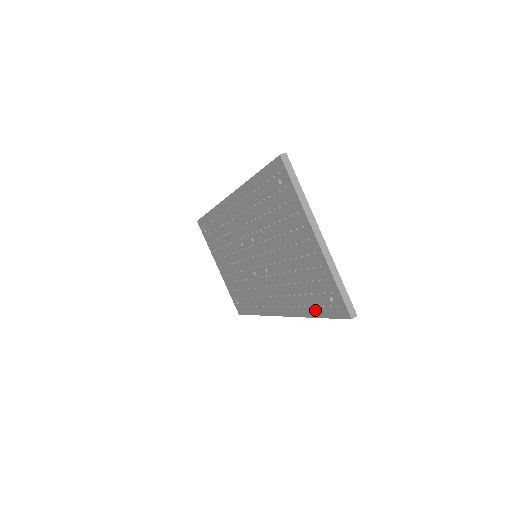
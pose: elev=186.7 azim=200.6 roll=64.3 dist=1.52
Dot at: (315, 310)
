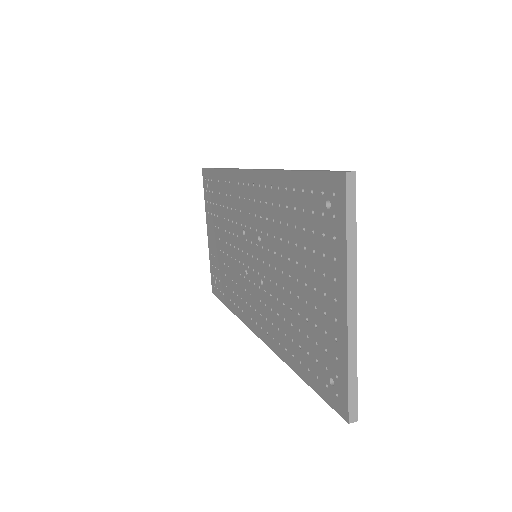
Dot at: (304, 371)
